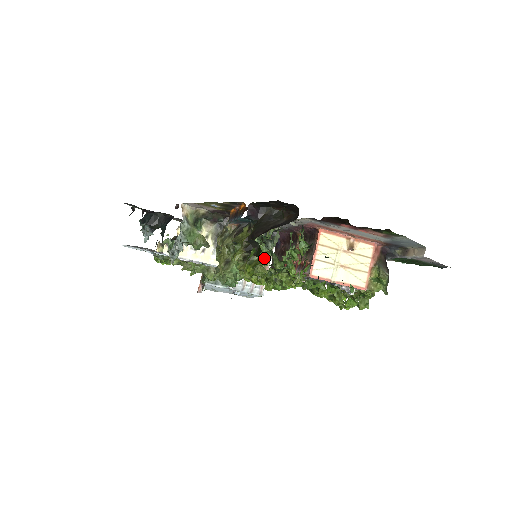
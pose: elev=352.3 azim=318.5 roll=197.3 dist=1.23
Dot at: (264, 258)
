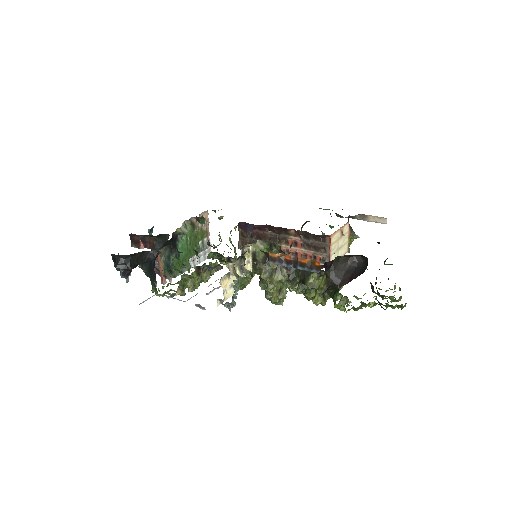
Dot at: occluded
